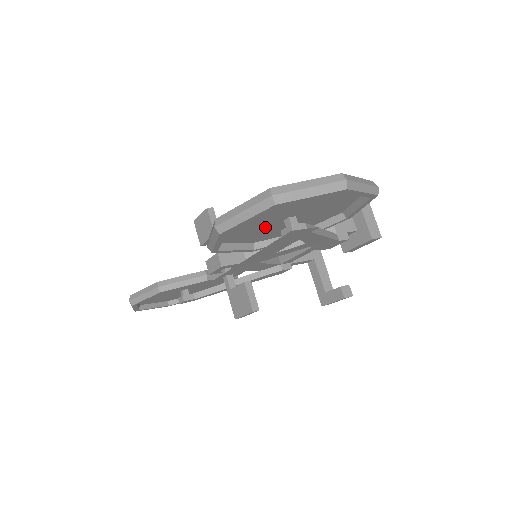
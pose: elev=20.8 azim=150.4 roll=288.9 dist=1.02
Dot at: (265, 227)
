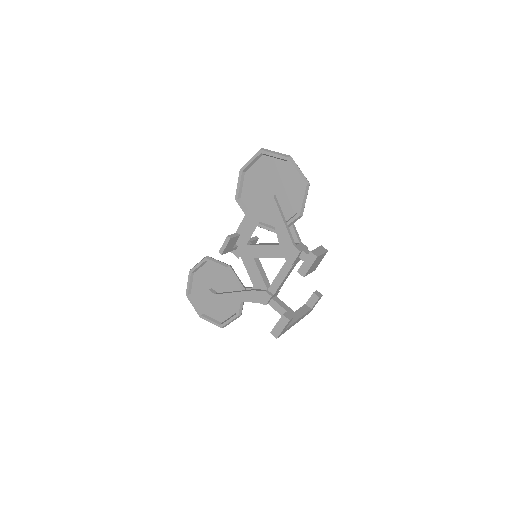
Dot at: occluded
